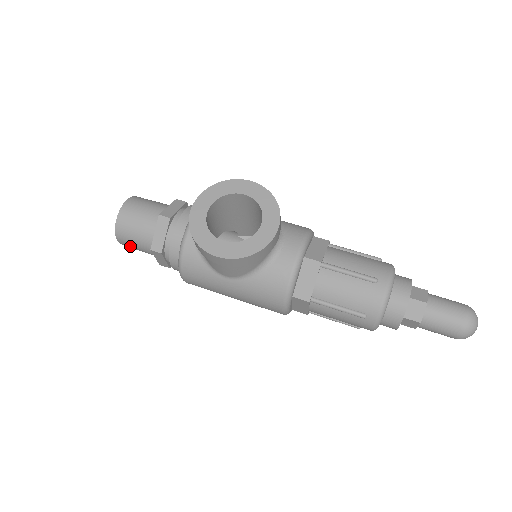
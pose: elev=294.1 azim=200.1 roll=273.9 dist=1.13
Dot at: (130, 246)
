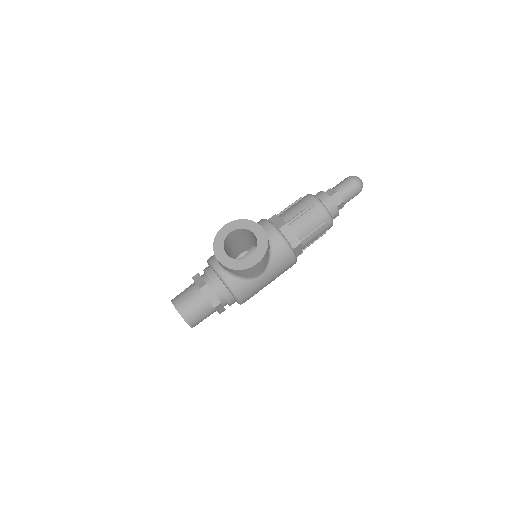
Dot at: (199, 322)
